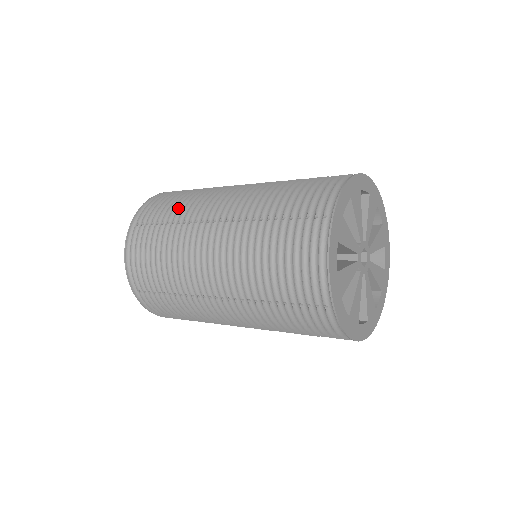
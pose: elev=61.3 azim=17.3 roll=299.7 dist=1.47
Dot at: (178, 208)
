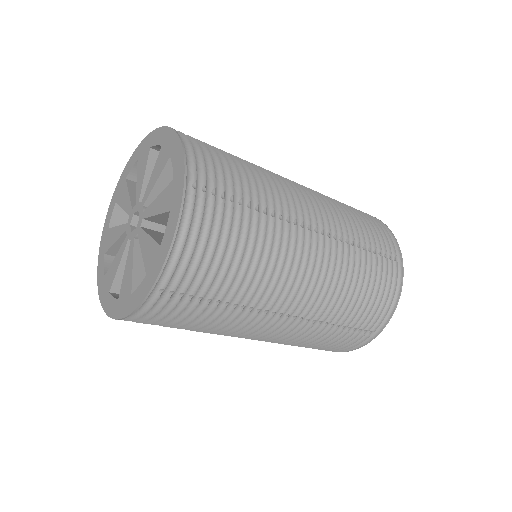
Dot at: (257, 188)
